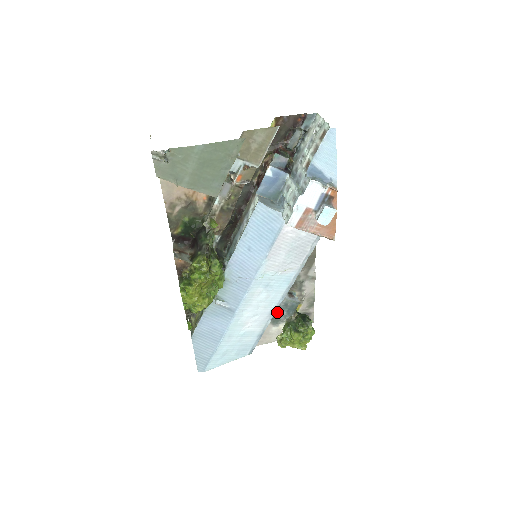
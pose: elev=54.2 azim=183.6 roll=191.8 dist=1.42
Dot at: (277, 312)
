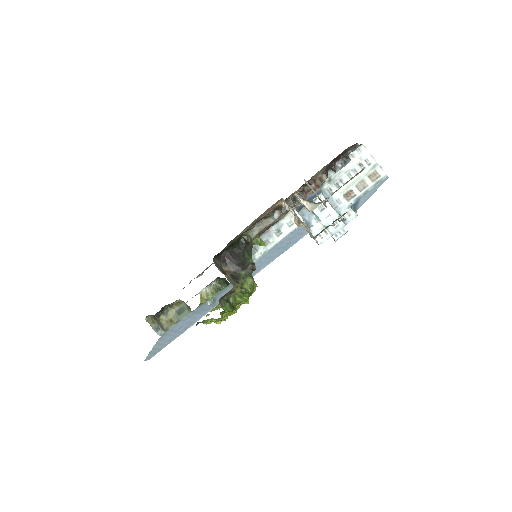
Dot at: occluded
